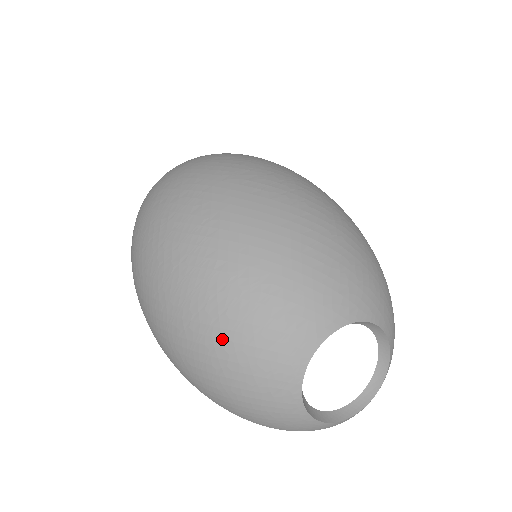
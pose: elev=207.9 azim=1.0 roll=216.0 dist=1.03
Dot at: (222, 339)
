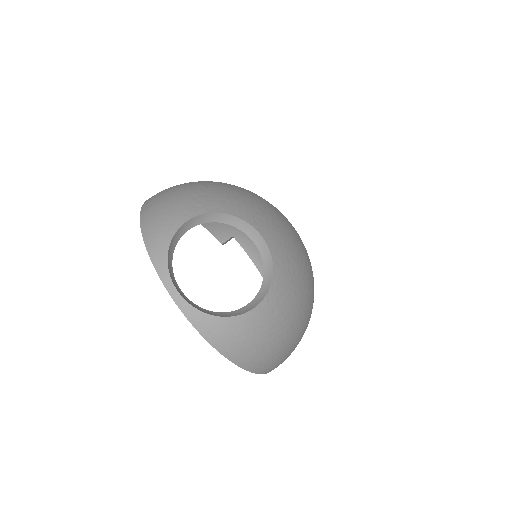
Dot at: (225, 185)
